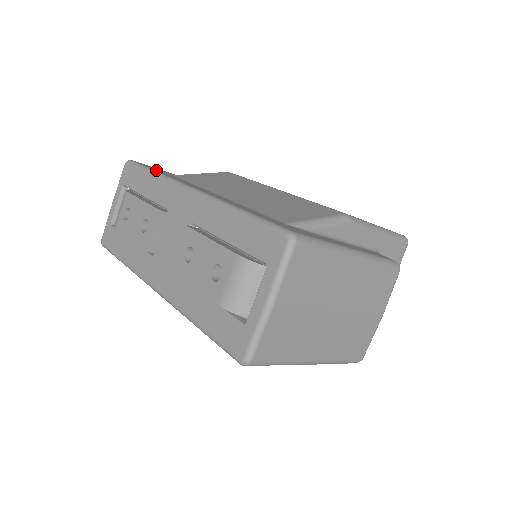
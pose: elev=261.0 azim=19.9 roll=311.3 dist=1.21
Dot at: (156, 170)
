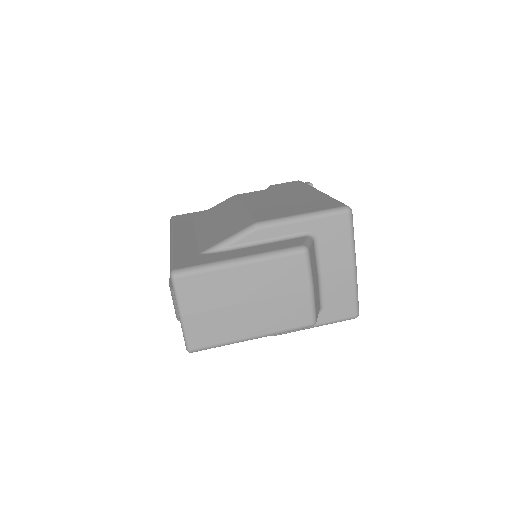
Dot at: (176, 222)
